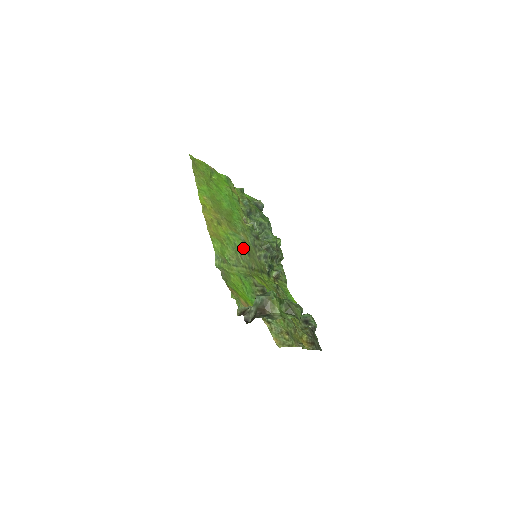
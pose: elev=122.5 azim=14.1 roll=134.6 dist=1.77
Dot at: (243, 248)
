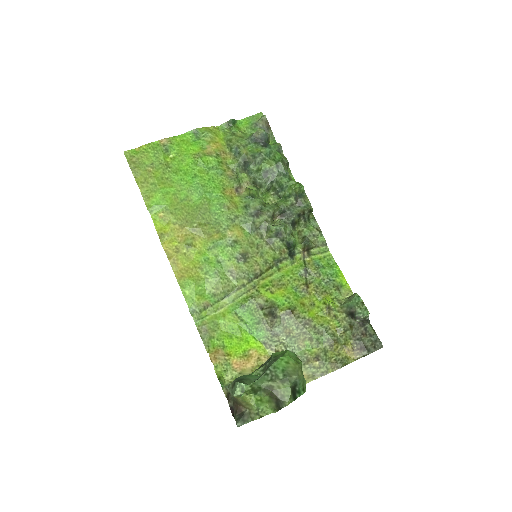
Dot at: (233, 257)
